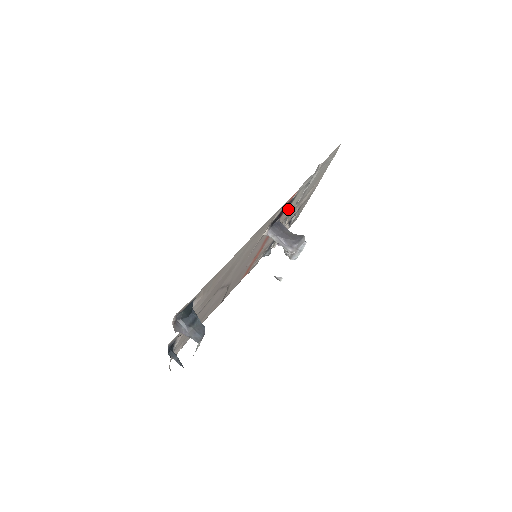
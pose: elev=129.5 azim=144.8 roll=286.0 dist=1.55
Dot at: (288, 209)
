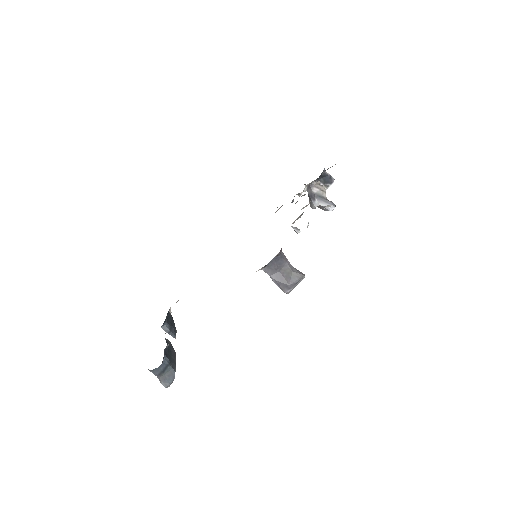
Dot at: occluded
